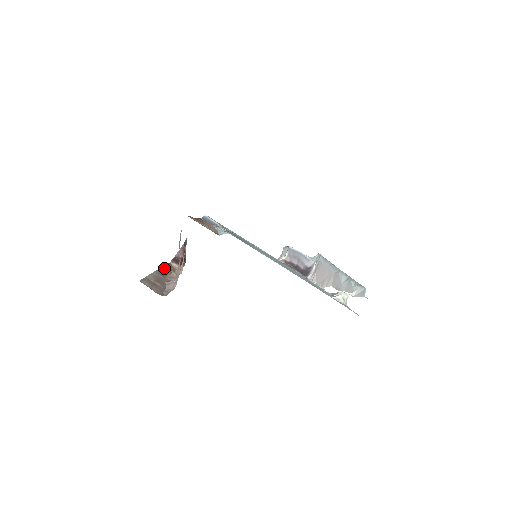
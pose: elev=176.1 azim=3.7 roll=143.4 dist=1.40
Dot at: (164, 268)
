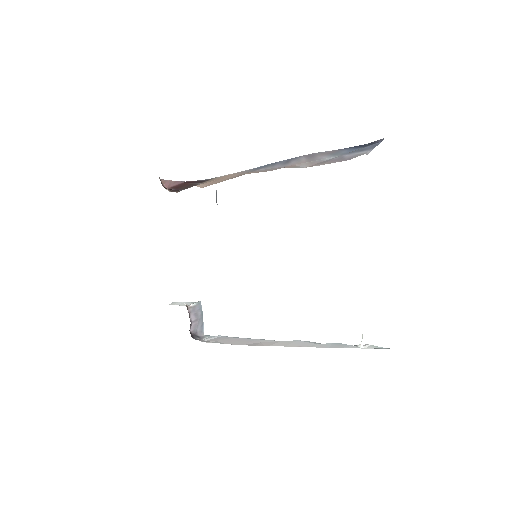
Dot at: occluded
